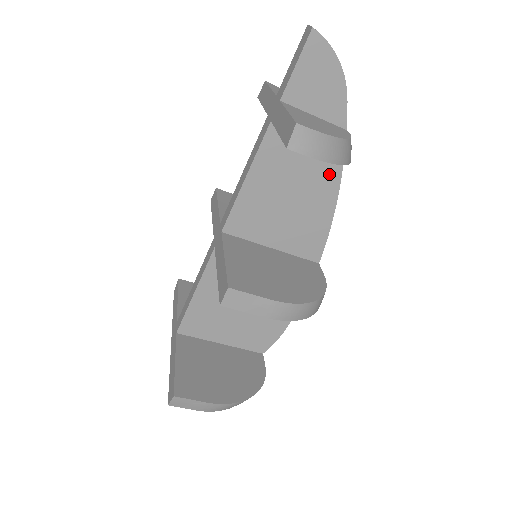
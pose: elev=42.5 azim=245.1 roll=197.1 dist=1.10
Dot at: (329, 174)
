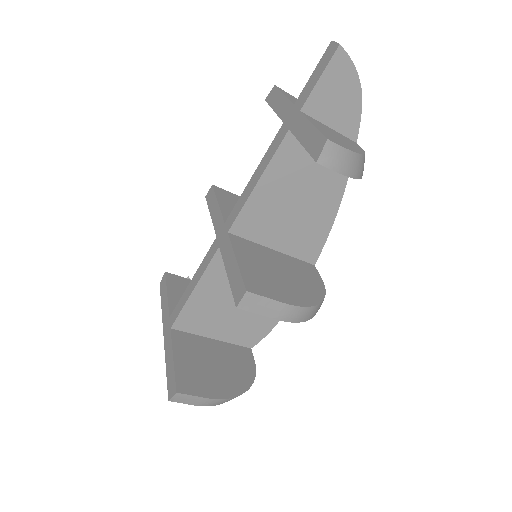
Dot at: (335, 183)
